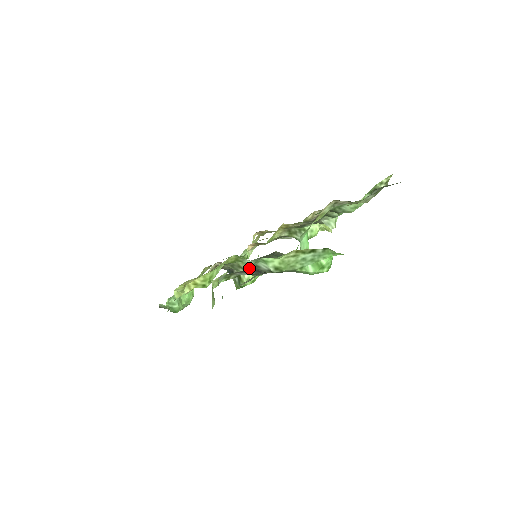
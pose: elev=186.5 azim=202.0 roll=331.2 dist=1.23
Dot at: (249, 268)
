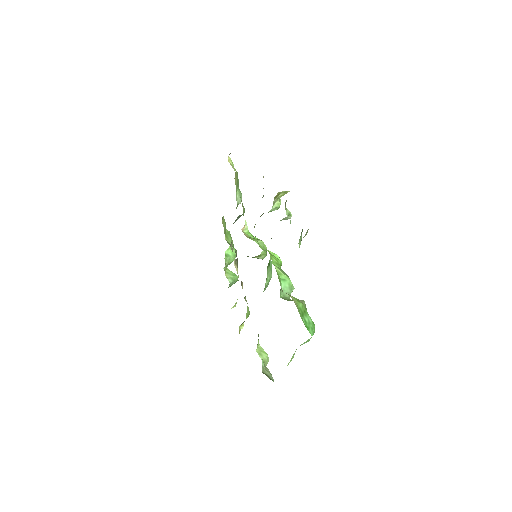
Dot at: occluded
